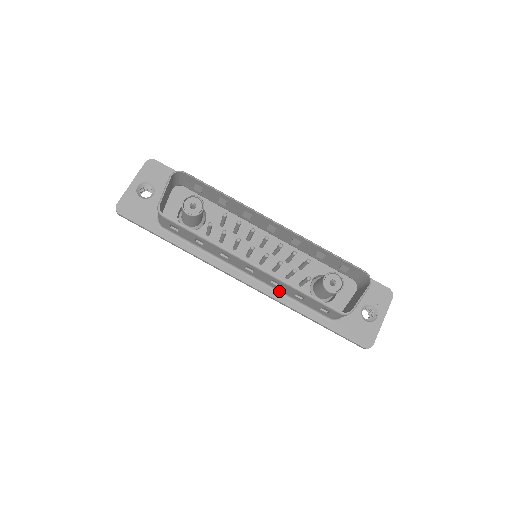
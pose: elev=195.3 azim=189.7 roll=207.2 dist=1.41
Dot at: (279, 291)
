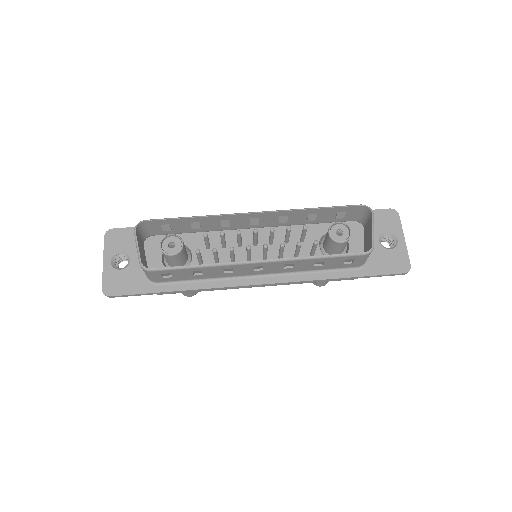
Dot at: (297, 272)
